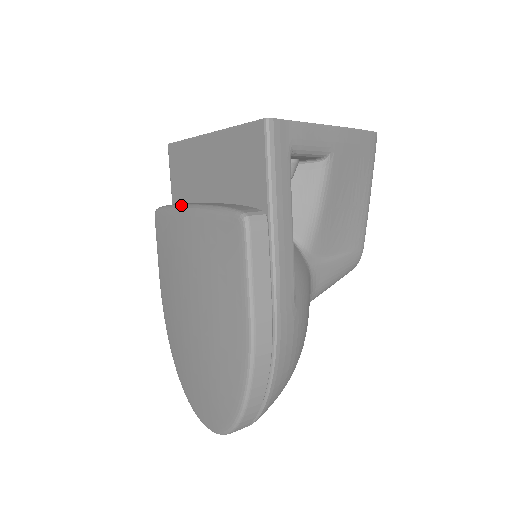
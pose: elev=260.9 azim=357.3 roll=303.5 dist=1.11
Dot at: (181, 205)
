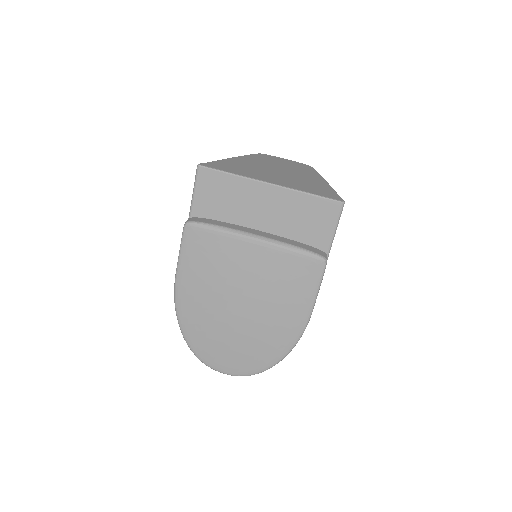
Dot at: (240, 232)
